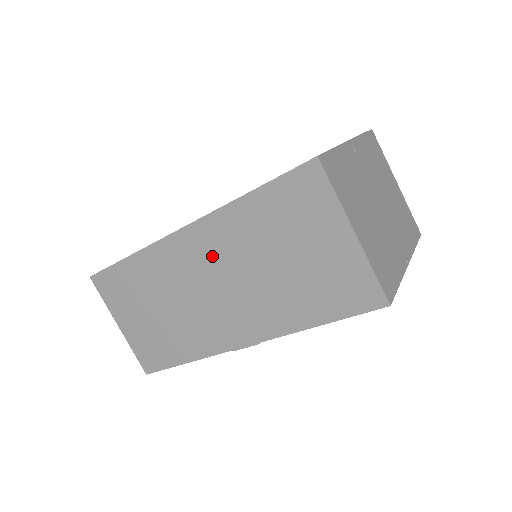
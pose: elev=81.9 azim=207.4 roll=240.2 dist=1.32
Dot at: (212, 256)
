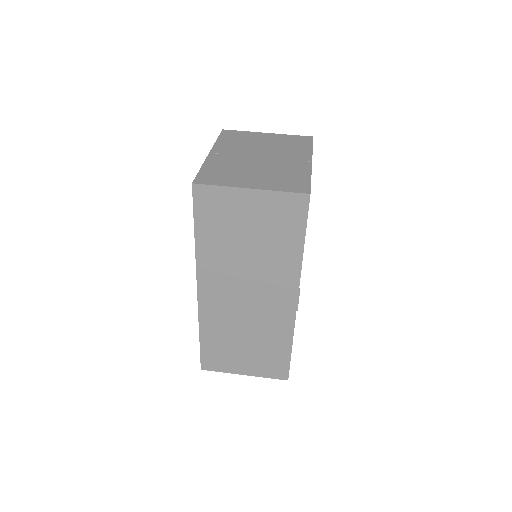
Dot at: (224, 283)
